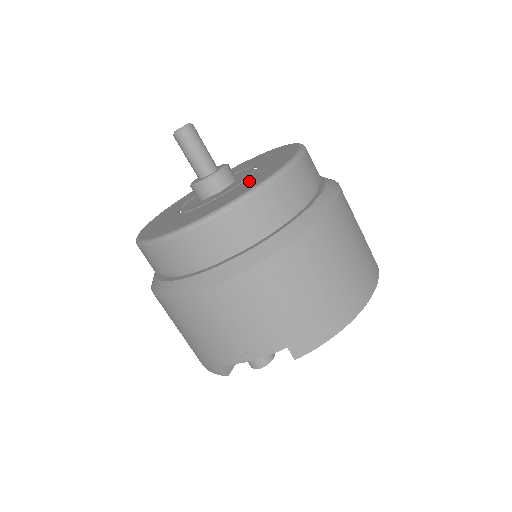
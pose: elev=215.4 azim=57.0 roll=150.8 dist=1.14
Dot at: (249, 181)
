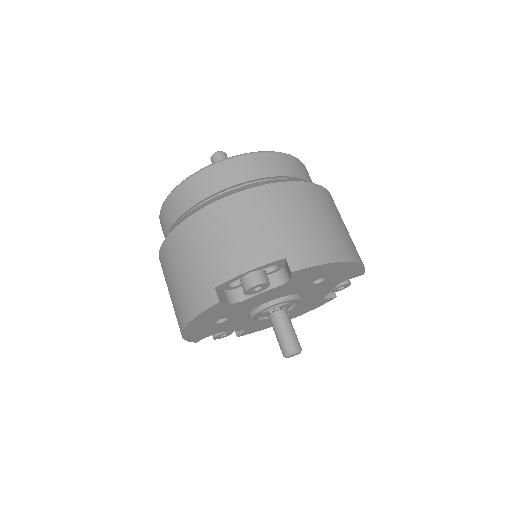
Dot at: occluded
